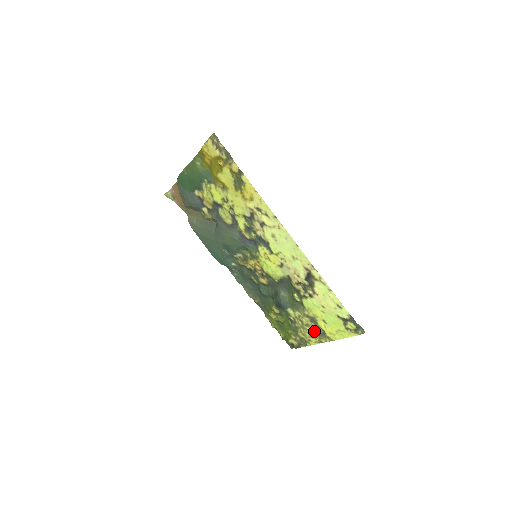
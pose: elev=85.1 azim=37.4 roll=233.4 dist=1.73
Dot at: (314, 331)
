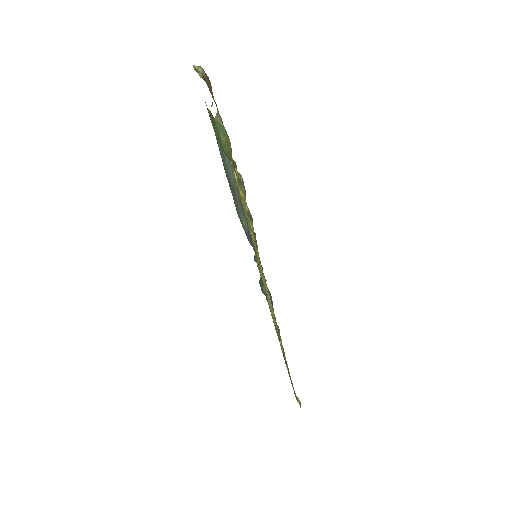
Dot at: occluded
